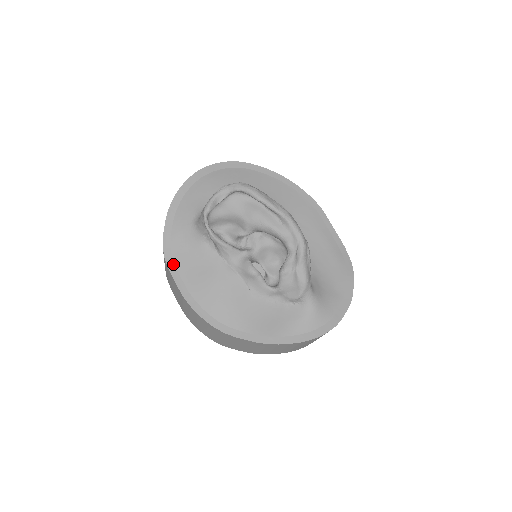
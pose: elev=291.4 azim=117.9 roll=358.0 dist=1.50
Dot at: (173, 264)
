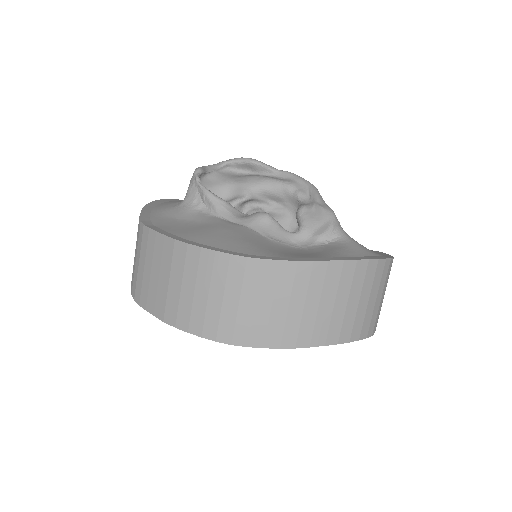
Dot at: (156, 227)
